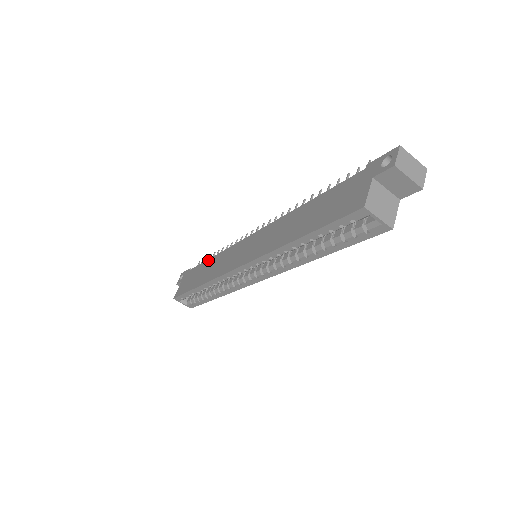
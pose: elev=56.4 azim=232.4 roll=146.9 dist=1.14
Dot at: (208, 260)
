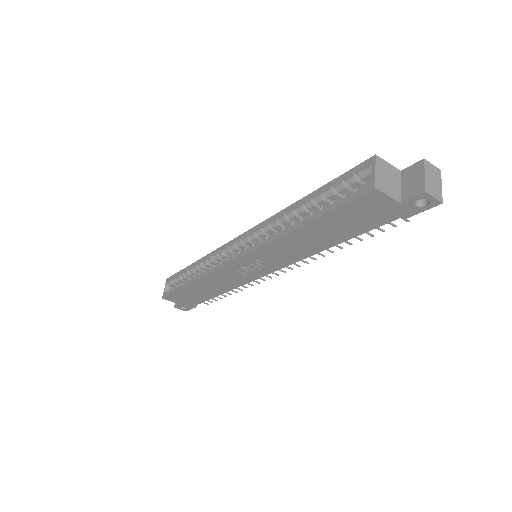
Dot at: occluded
